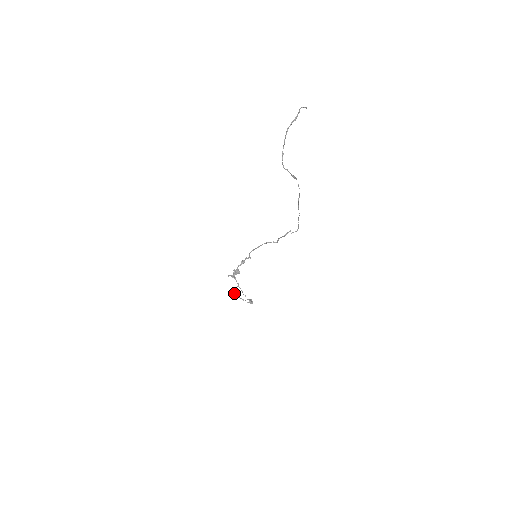
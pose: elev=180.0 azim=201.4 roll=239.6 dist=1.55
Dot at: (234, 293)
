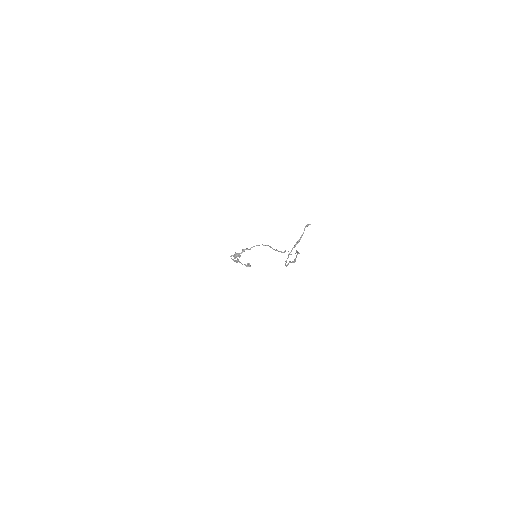
Dot at: (234, 260)
